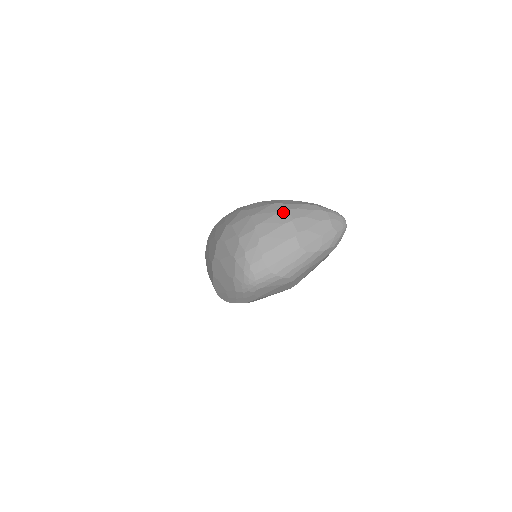
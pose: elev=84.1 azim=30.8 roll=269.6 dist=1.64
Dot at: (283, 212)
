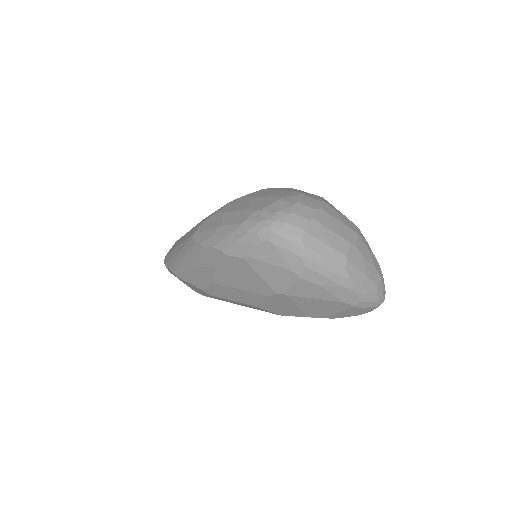
Dot at: (354, 224)
